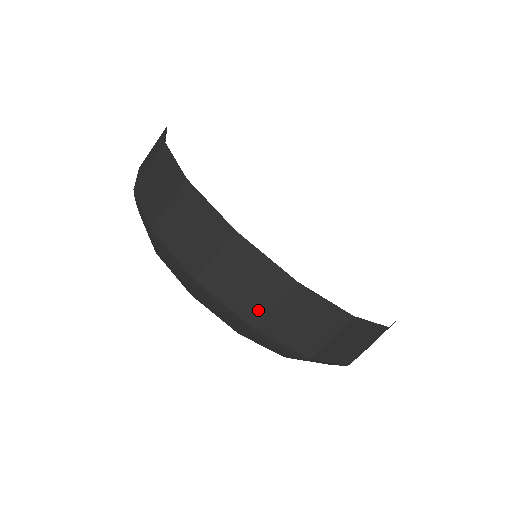
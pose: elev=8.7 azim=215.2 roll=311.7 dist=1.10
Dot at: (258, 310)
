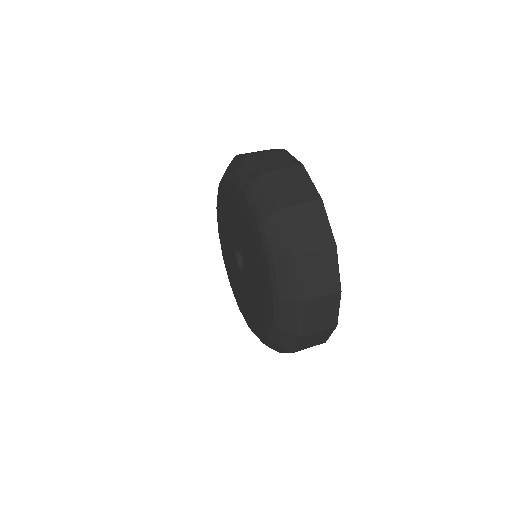
Dot at: occluded
